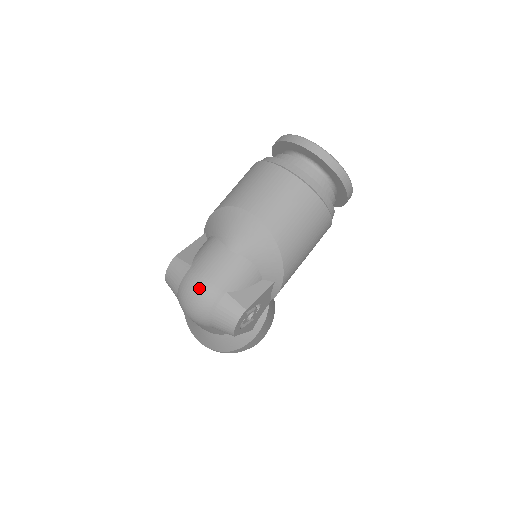
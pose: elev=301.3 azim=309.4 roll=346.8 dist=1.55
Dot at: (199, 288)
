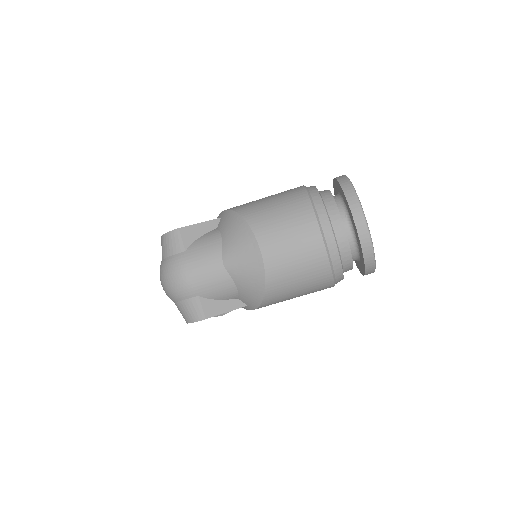
Dot at: (178, 278)
